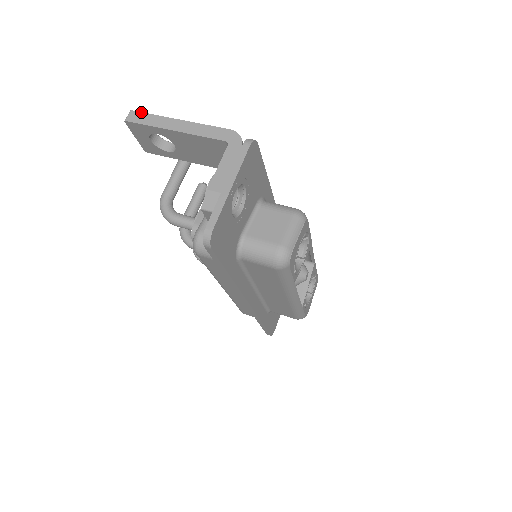
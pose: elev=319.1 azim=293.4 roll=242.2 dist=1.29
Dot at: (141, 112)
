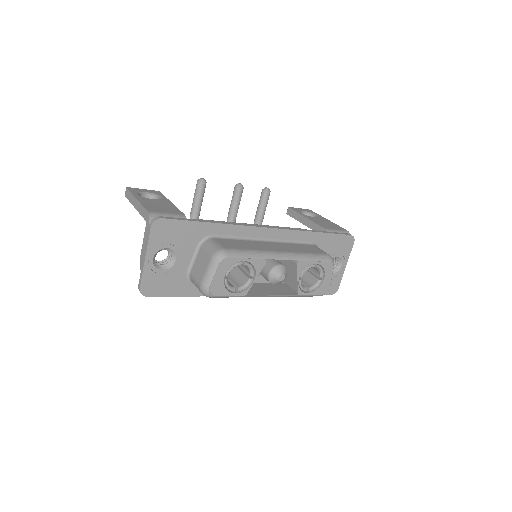
Dot at: (128, 190)
